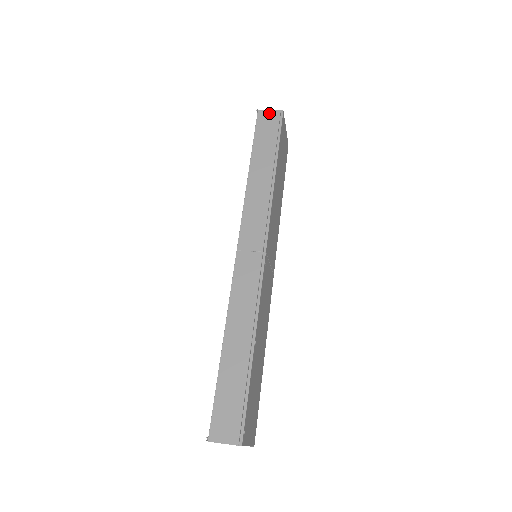
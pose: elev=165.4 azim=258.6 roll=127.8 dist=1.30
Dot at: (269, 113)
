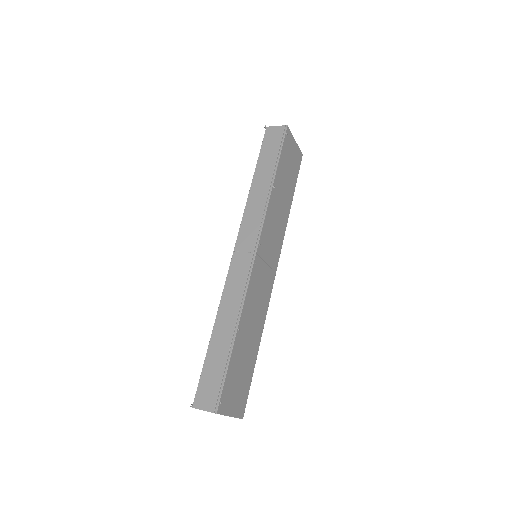
Dot at: (275, 129)
